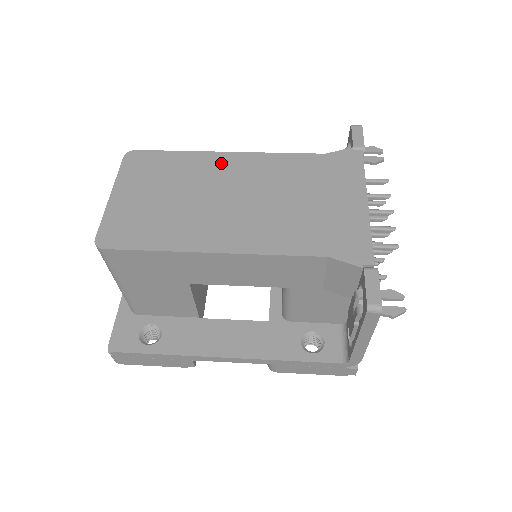
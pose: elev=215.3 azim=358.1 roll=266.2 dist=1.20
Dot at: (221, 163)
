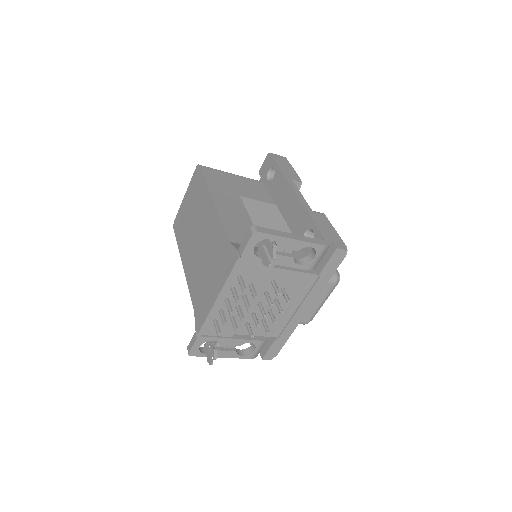
Dot at: (207, 206)
